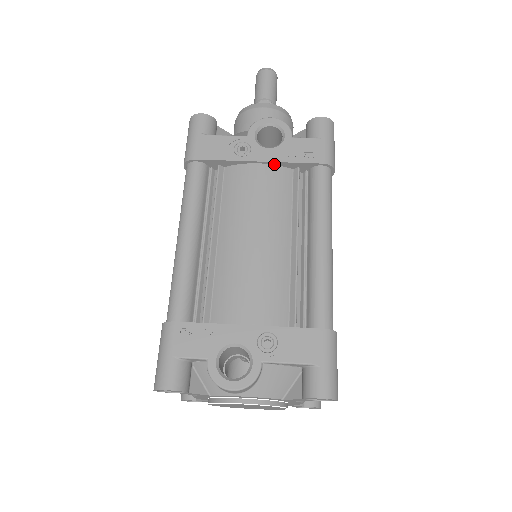
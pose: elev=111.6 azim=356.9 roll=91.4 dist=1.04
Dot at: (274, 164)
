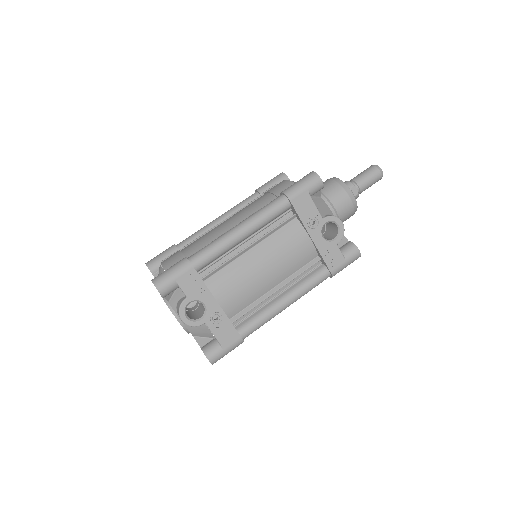
Dot at: (315, 246)
